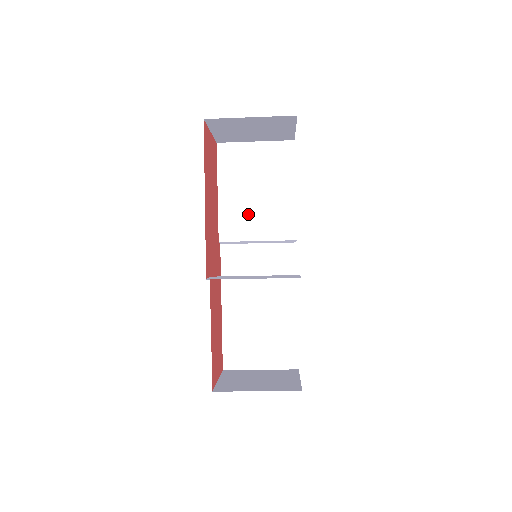
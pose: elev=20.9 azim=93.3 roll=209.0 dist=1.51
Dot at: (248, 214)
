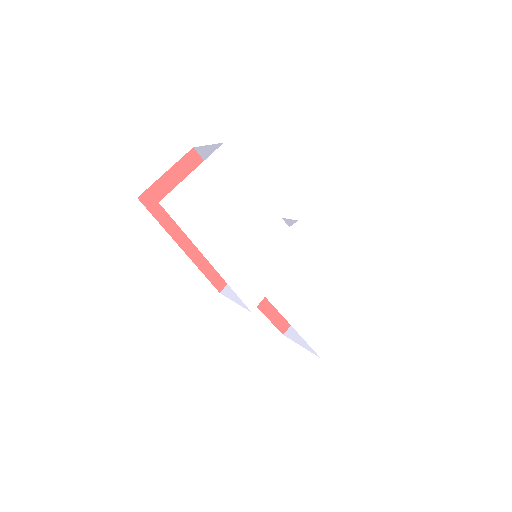
Dot at: occluded
